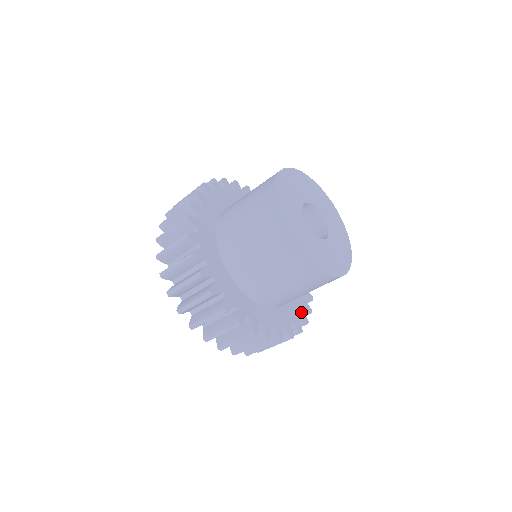
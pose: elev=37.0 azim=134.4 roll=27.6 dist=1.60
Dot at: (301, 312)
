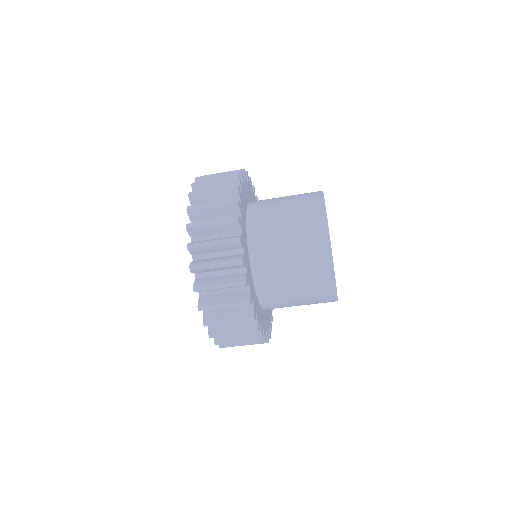
Dot at: occluded
